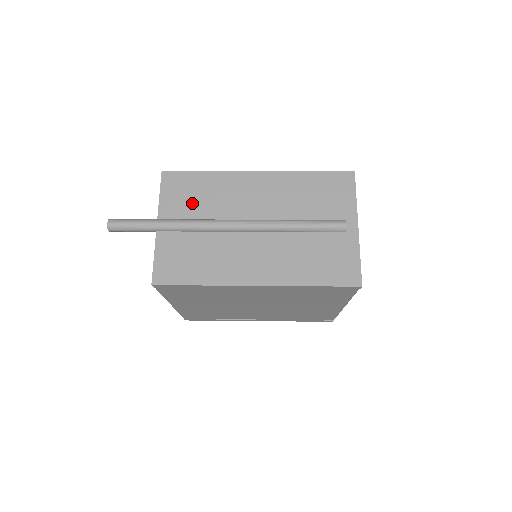
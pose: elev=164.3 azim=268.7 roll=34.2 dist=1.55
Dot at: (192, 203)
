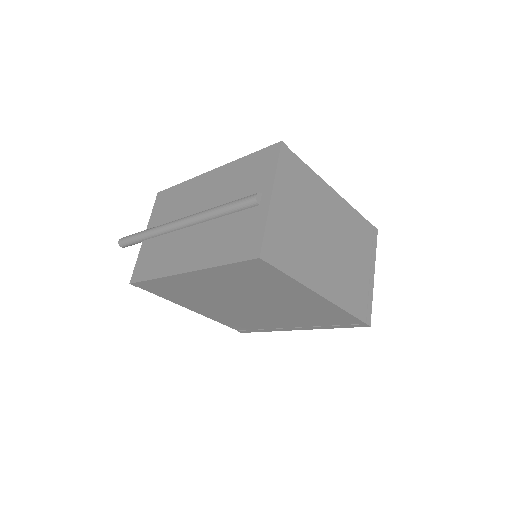
Dot at: (166, 212)
